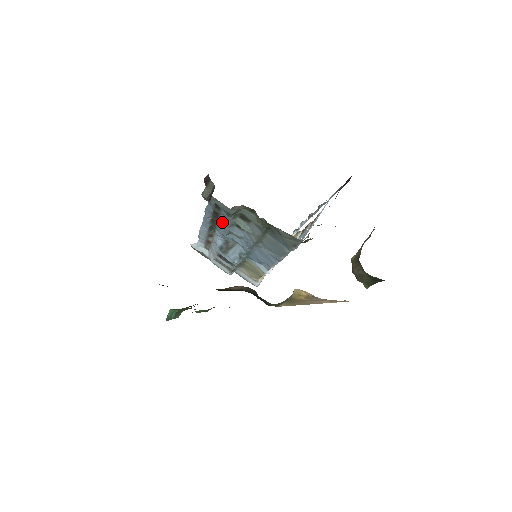
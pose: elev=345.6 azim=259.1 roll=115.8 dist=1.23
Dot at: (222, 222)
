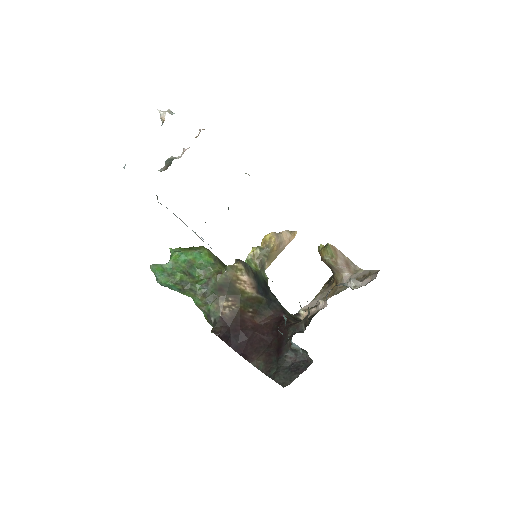
Dot at: occluded
